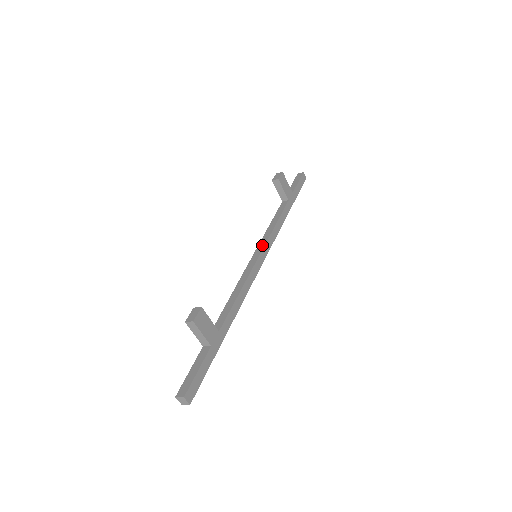
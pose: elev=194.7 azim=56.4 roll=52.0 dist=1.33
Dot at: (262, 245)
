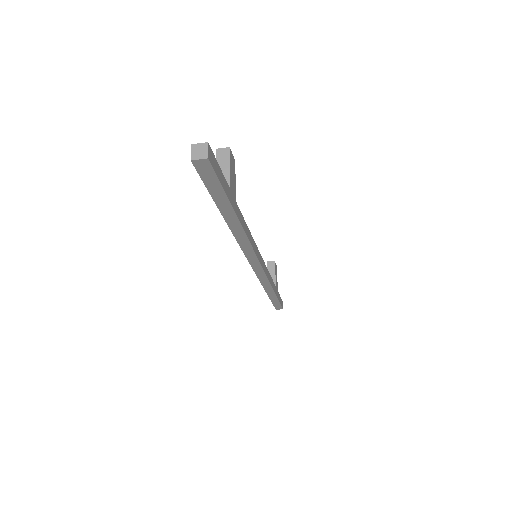
Dot at: occluded
